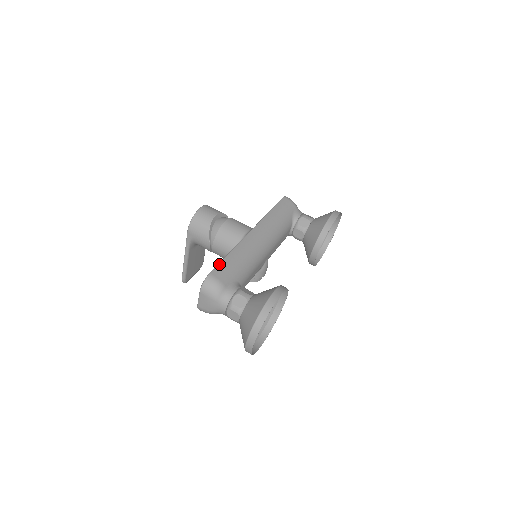
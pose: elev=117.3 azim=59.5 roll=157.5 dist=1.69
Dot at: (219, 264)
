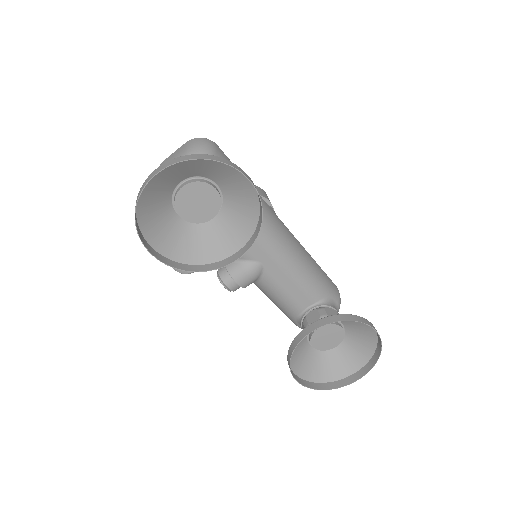
Dot at: occluded
